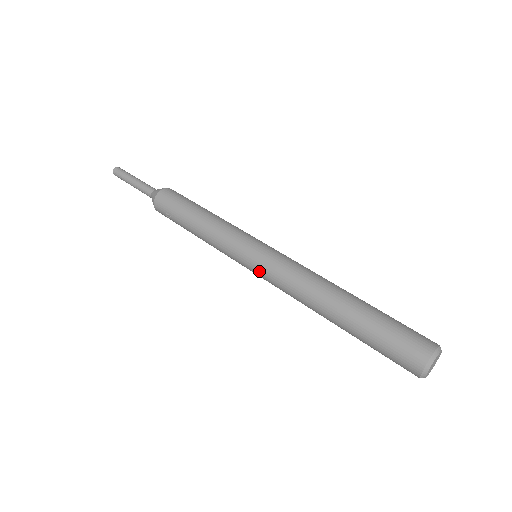
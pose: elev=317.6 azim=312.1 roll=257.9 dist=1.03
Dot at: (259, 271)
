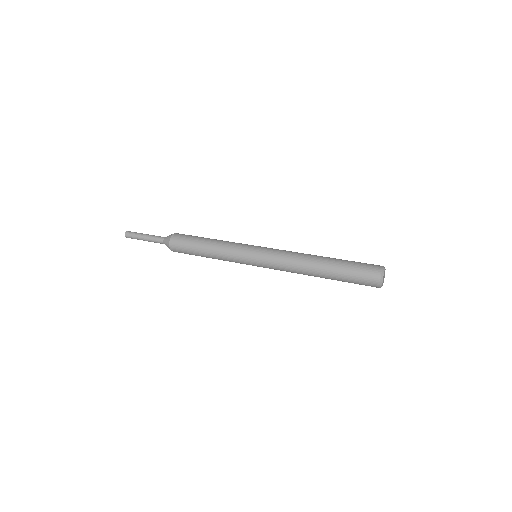
Dot at: (265, 253)
